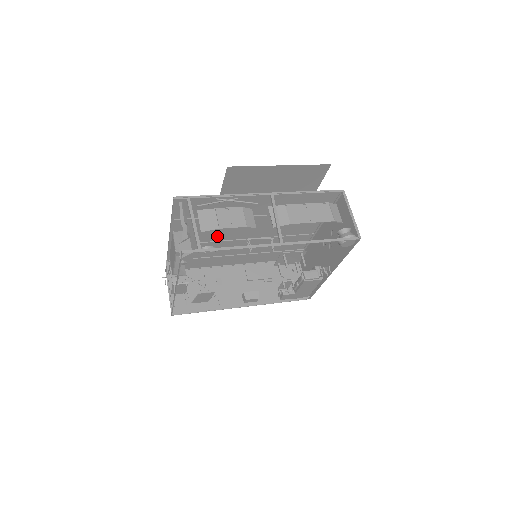
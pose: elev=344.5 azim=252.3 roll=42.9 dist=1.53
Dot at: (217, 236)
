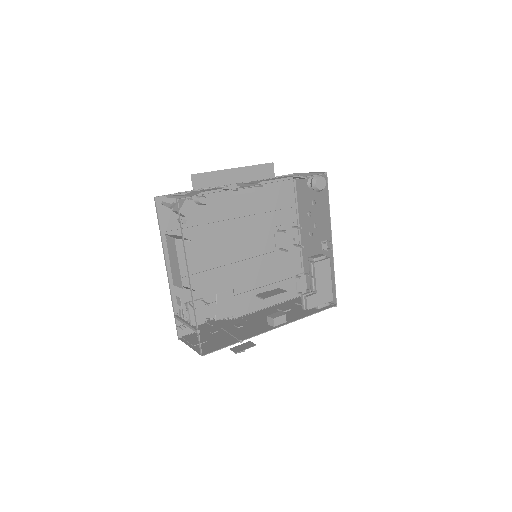
Dot at: (212, 259)
